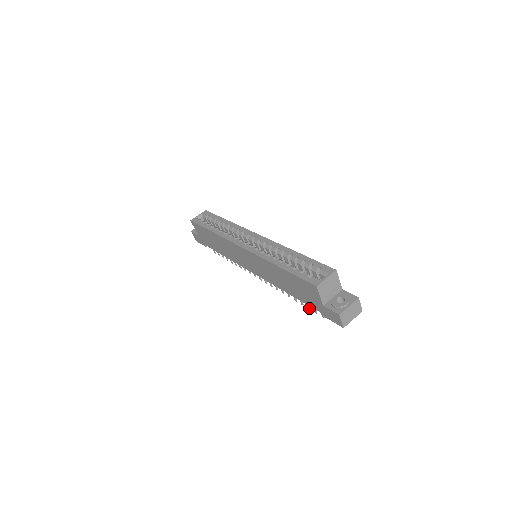
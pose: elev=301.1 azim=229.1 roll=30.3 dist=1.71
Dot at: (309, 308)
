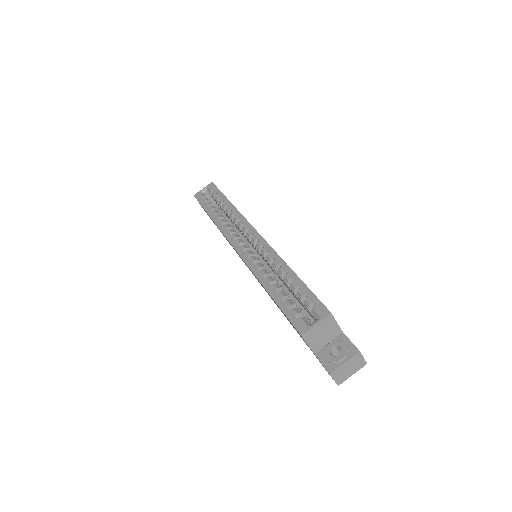
Dot at: occluded
